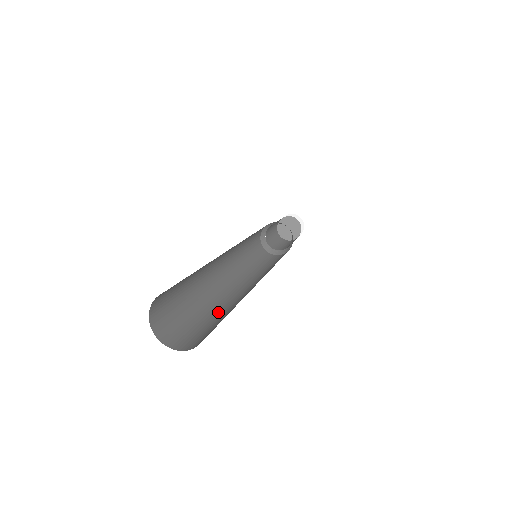
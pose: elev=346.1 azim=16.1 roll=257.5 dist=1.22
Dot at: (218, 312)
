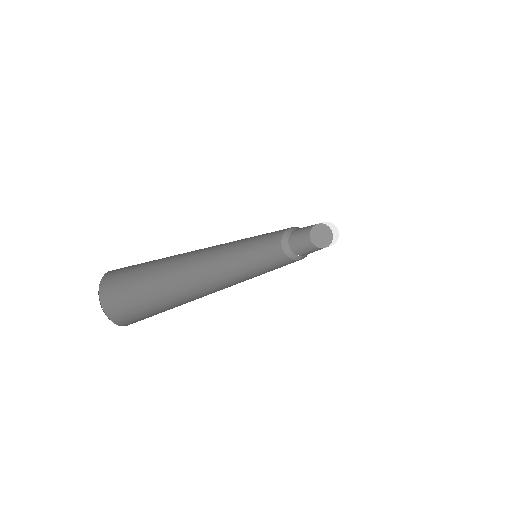
Dot at: (177, 296)
